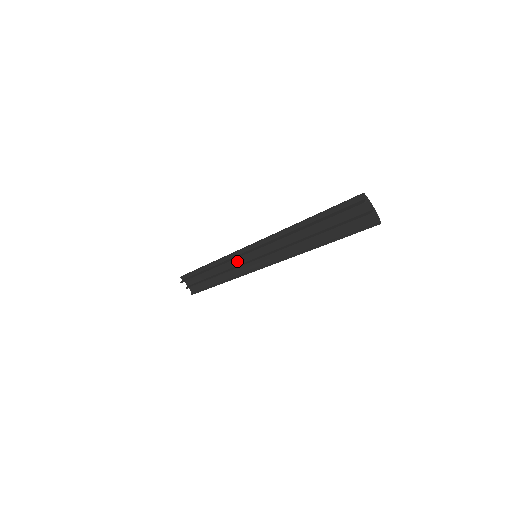
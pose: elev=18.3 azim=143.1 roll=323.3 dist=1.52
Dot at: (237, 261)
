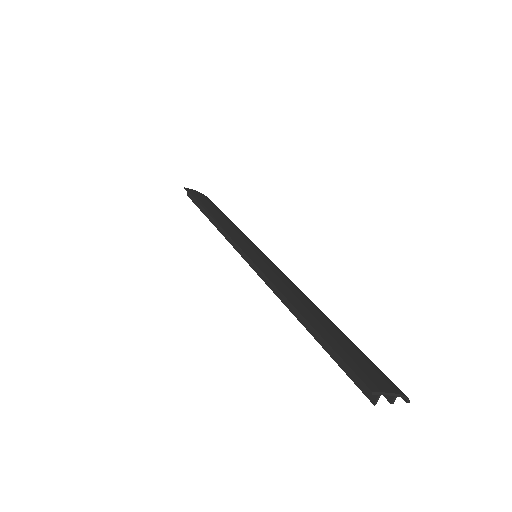
Dot at: occluded
